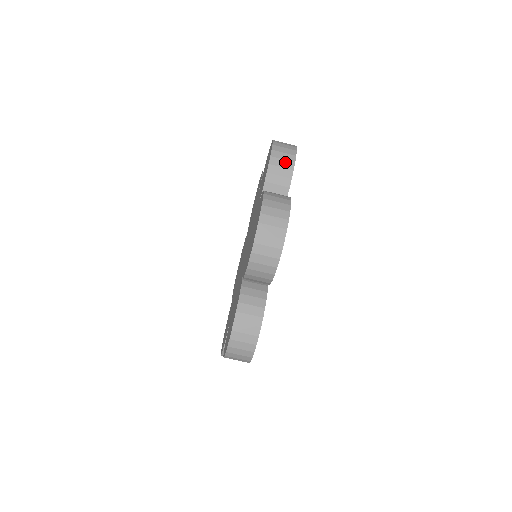
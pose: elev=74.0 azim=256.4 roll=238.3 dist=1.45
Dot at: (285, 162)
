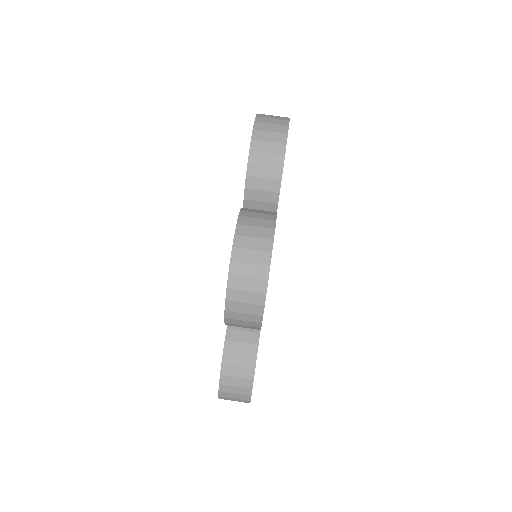
Dot at: (270, 157)
